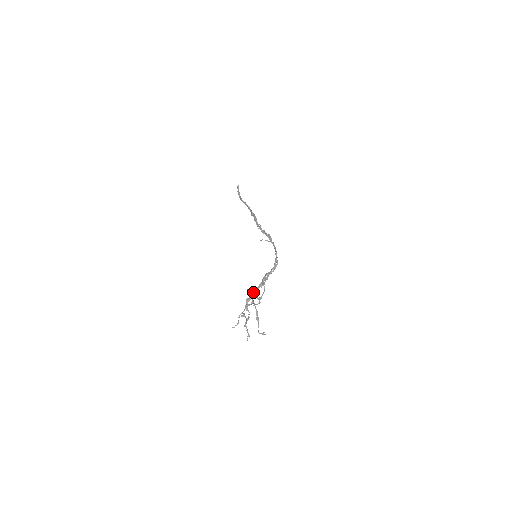
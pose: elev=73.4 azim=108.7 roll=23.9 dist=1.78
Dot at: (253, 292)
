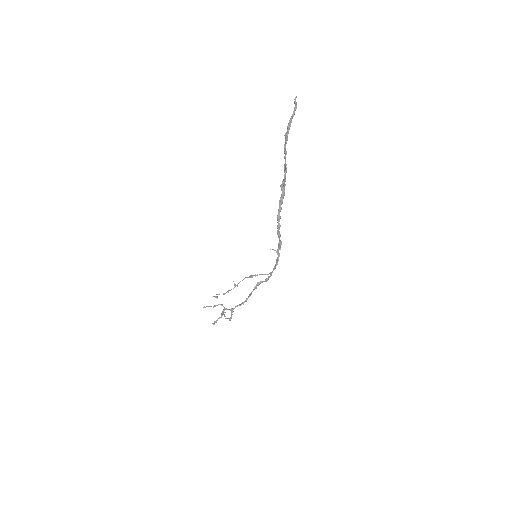
Dot at: occluded
